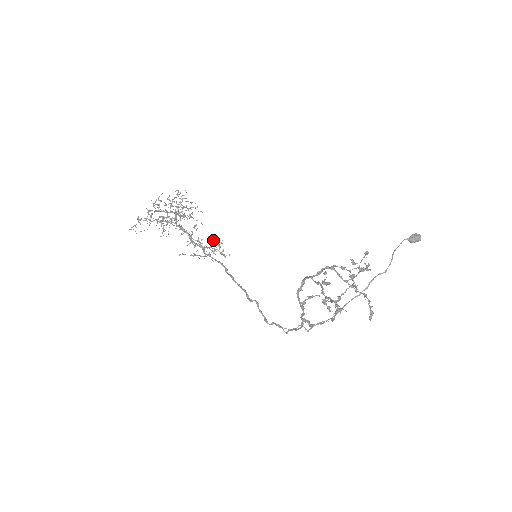
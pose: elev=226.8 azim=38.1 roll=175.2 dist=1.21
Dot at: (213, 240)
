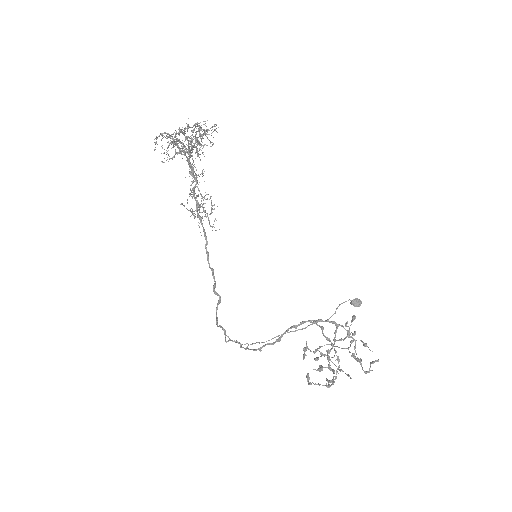
Dot at: (211, 202)
